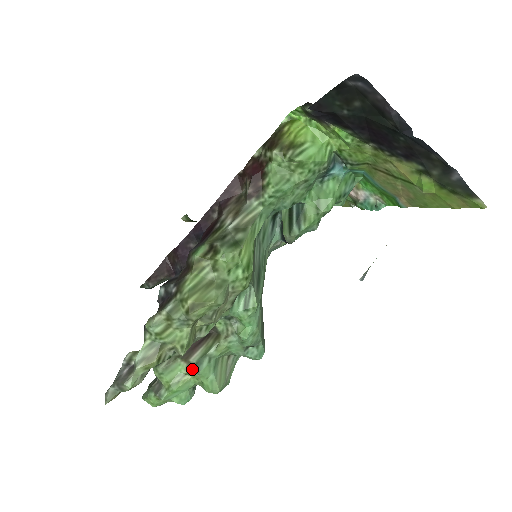
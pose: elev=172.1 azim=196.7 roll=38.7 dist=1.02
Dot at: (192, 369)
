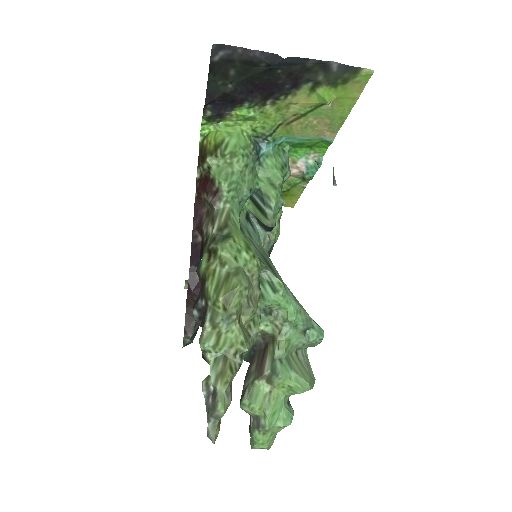
Dot at: (272, 379)
